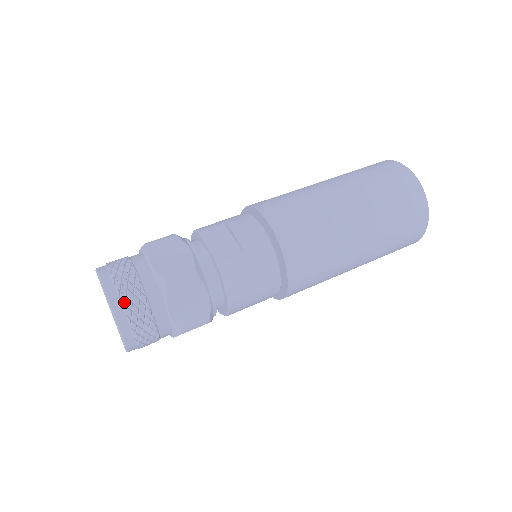
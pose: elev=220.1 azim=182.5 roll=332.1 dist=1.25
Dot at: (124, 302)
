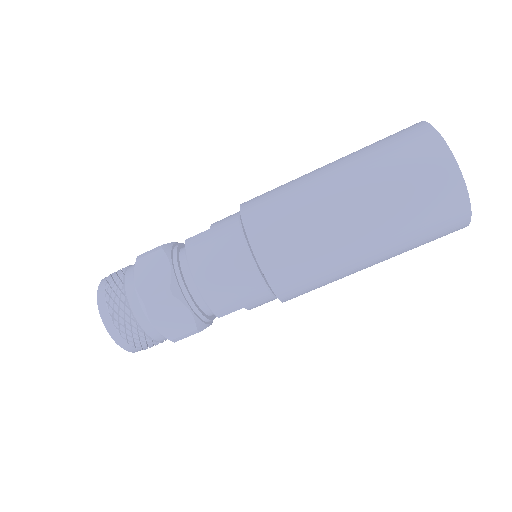
Dot at: (108, 280)
